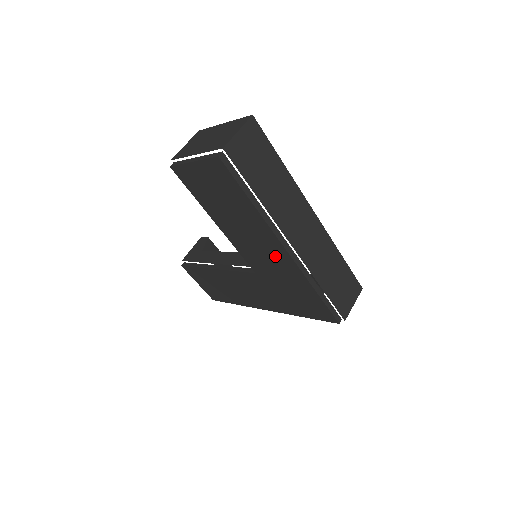
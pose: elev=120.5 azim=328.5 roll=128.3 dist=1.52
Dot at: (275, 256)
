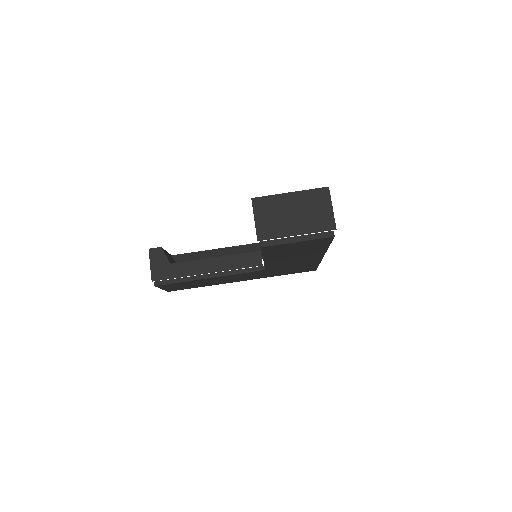
Dot at: (306, 260)
